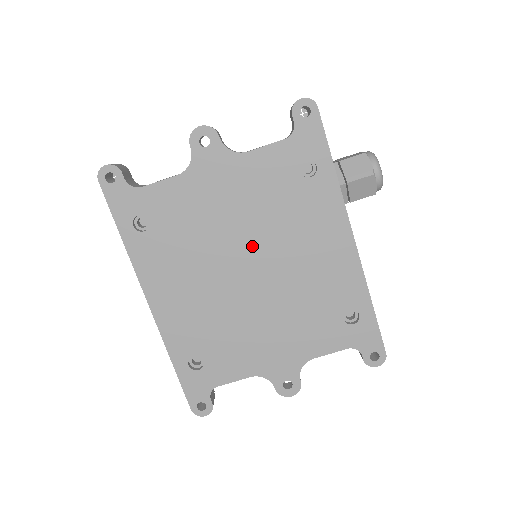
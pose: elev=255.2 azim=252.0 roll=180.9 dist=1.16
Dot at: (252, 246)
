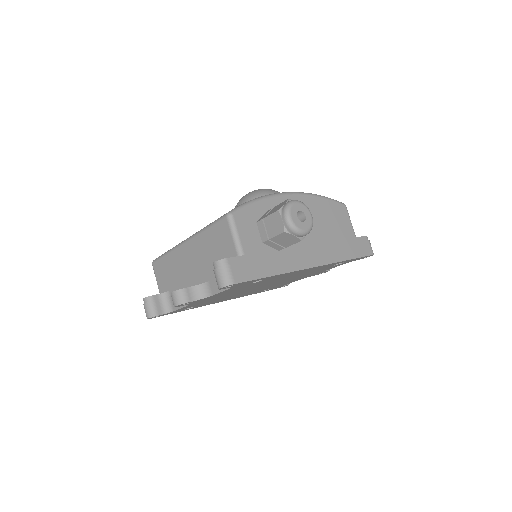
Dot at: occluded
